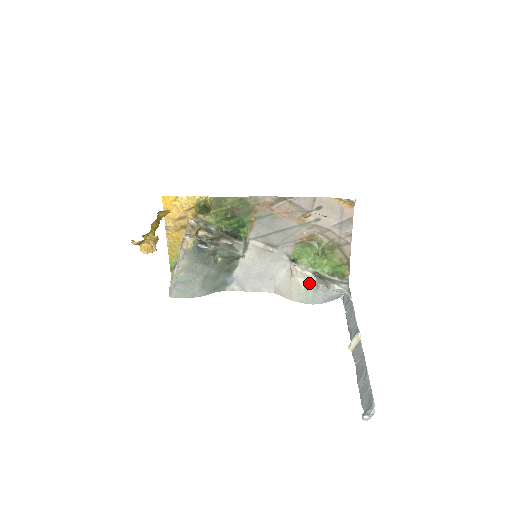
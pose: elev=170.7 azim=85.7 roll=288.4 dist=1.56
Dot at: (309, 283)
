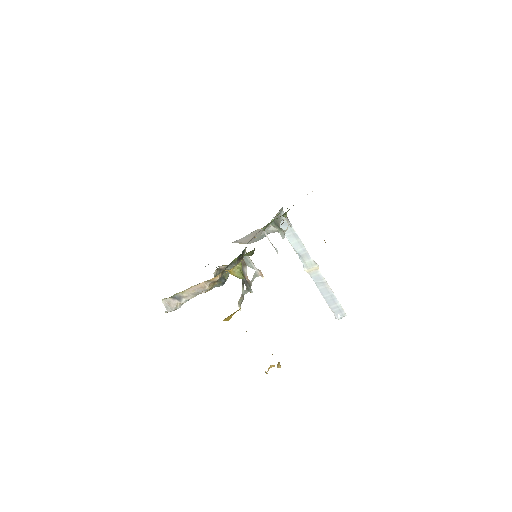
Dot at: (265, 229)
